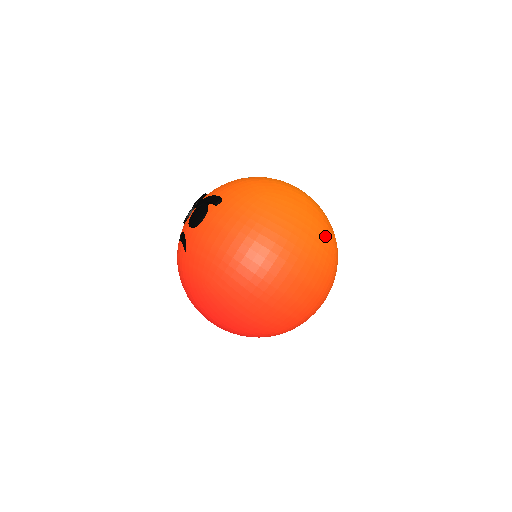
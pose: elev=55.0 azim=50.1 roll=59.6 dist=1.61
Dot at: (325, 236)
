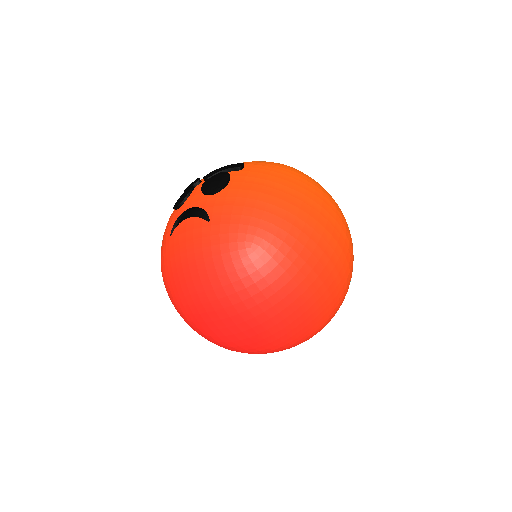
Dot at: occluded
